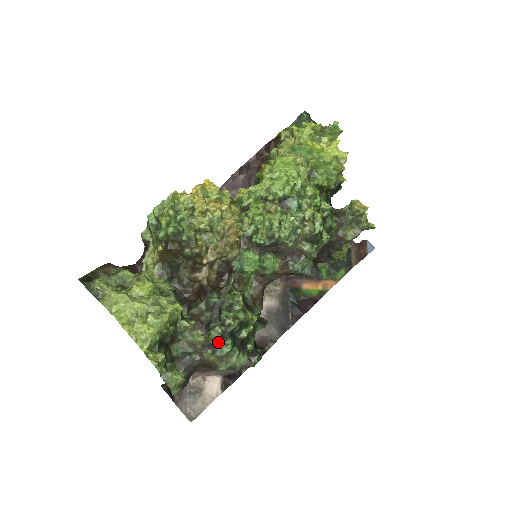
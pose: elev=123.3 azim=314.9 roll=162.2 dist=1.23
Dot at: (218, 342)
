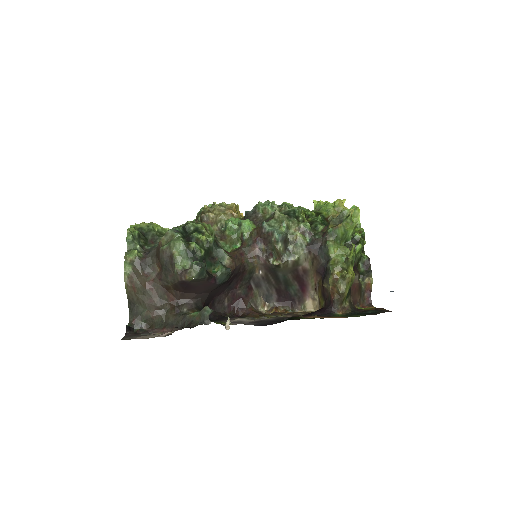
Dot at: occluded
